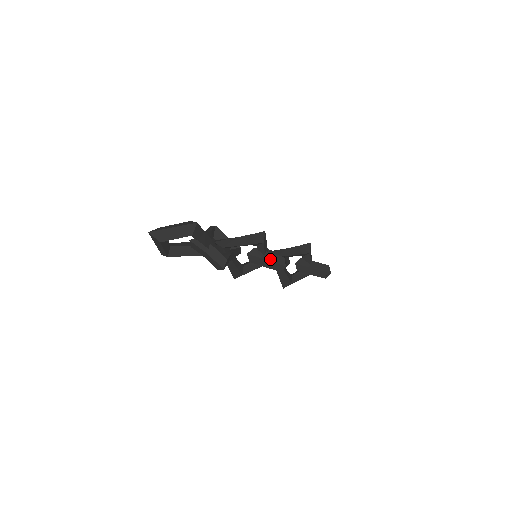
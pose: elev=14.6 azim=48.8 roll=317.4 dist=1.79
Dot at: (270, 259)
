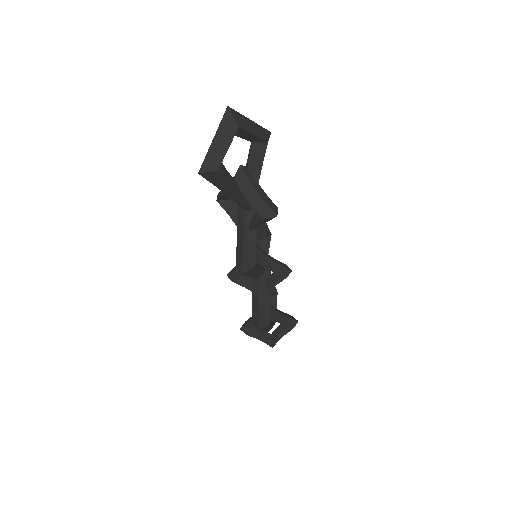
Dot at: (274, 260)
